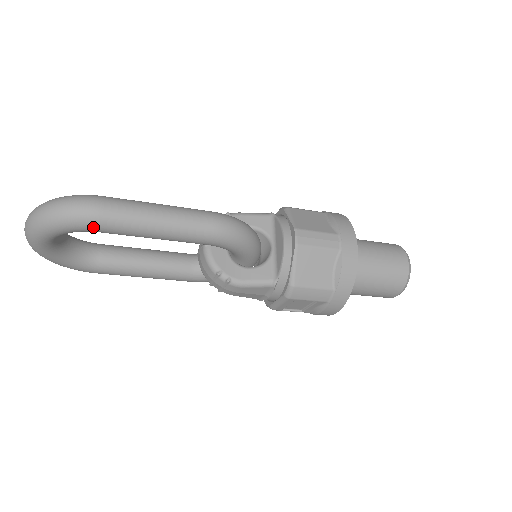
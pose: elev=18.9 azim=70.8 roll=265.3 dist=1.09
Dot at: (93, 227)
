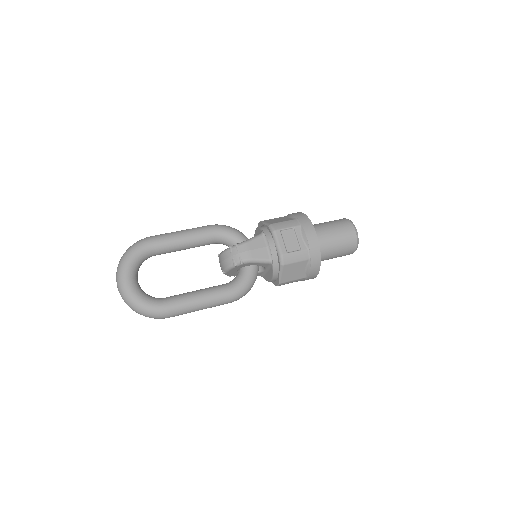
Dot at: occluded
